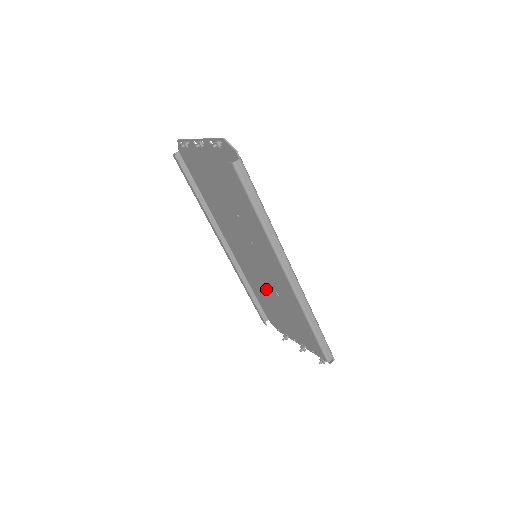
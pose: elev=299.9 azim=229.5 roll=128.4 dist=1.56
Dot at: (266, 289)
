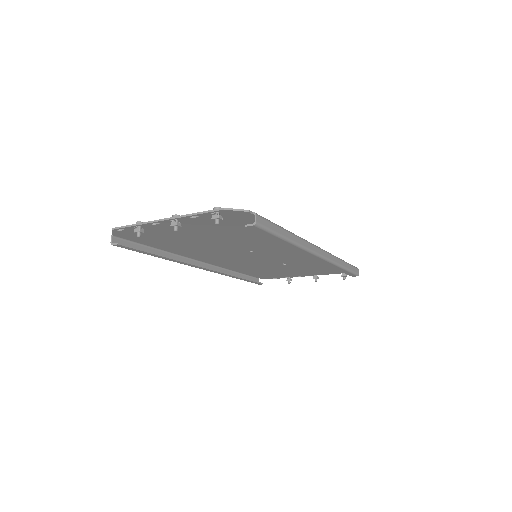
Dot at: (264, 266)
